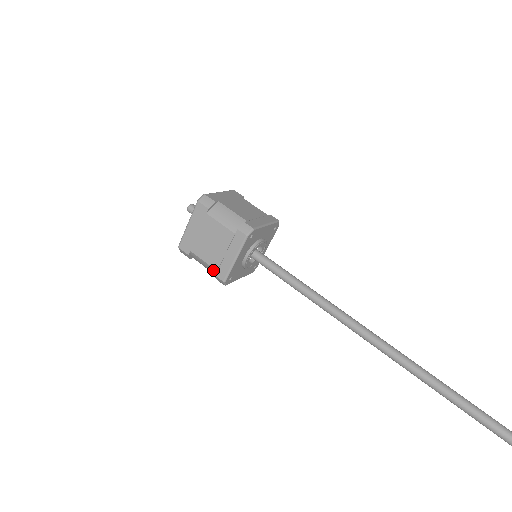
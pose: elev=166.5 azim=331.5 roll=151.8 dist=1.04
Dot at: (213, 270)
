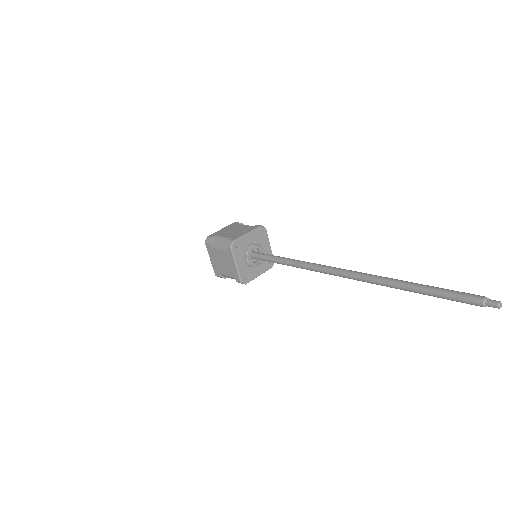
Dot at: occluded
